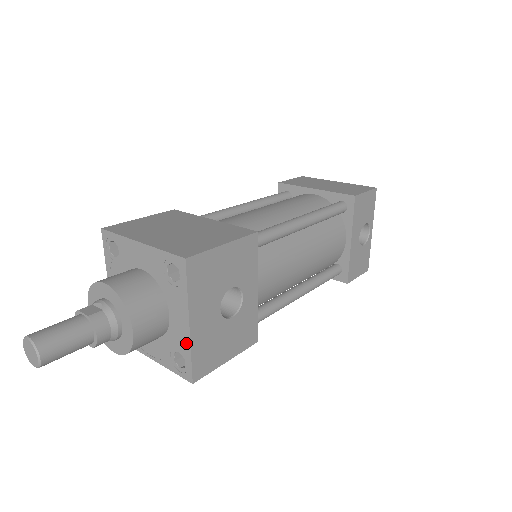
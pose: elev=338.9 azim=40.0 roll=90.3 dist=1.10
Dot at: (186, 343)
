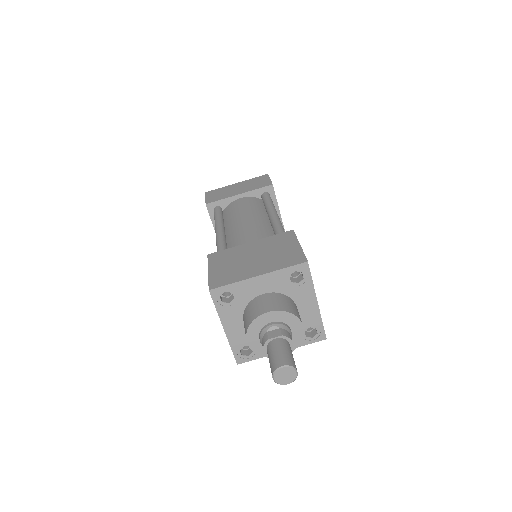
Dot at: (317, 316)
